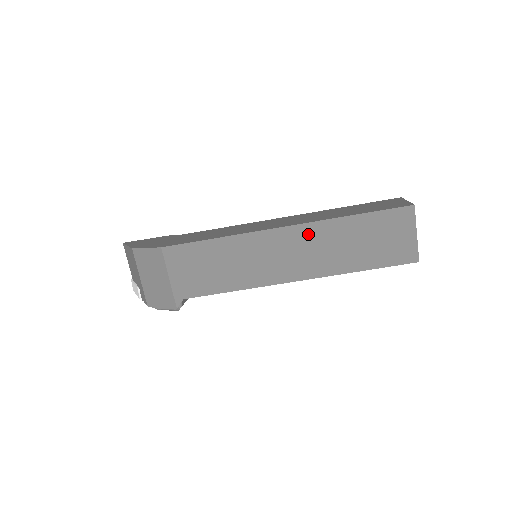
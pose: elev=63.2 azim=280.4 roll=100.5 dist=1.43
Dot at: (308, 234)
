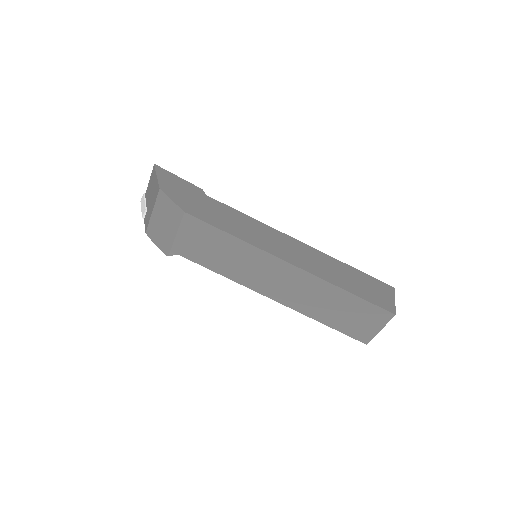
Dot at: (305, 280)
